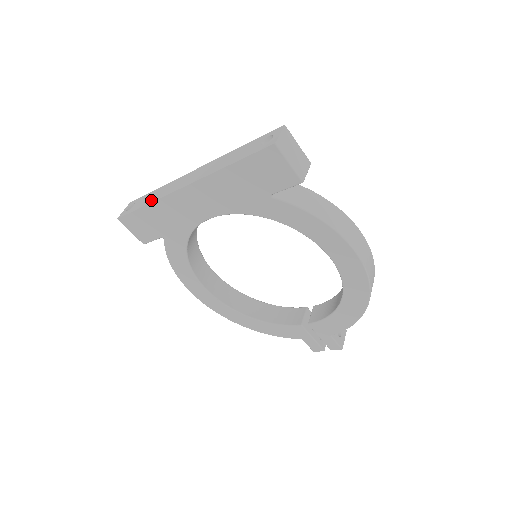
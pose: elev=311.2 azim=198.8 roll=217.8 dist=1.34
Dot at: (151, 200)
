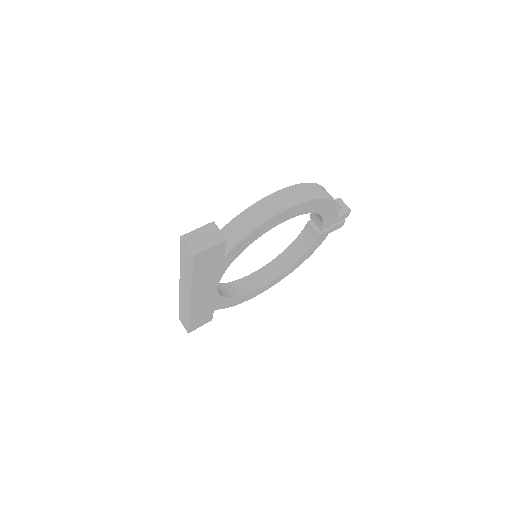
Dot at: (187, 315)
